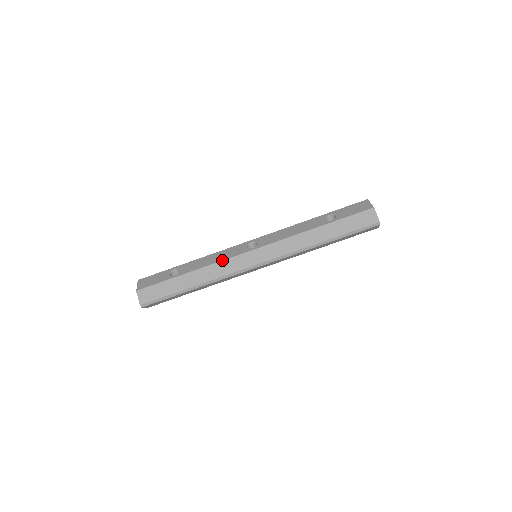
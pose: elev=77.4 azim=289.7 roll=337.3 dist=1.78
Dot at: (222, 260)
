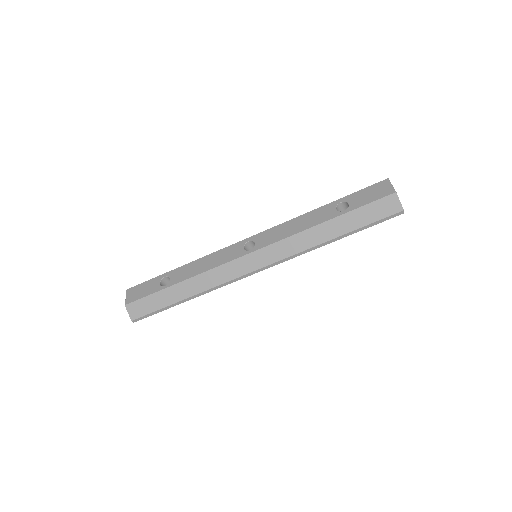
Dot at: (216, 266)
